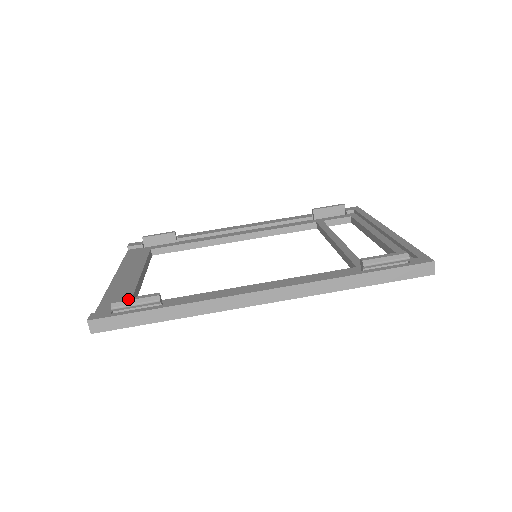
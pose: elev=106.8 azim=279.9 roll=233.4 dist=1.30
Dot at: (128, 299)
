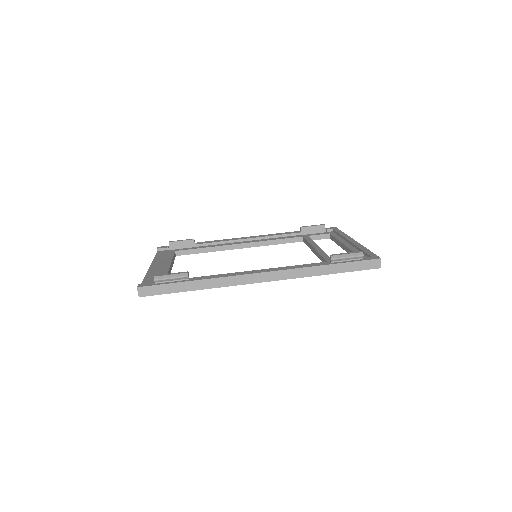
Dot at: (166, 274)
